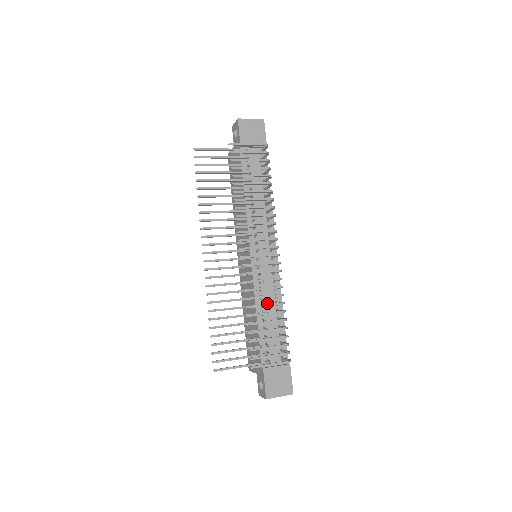
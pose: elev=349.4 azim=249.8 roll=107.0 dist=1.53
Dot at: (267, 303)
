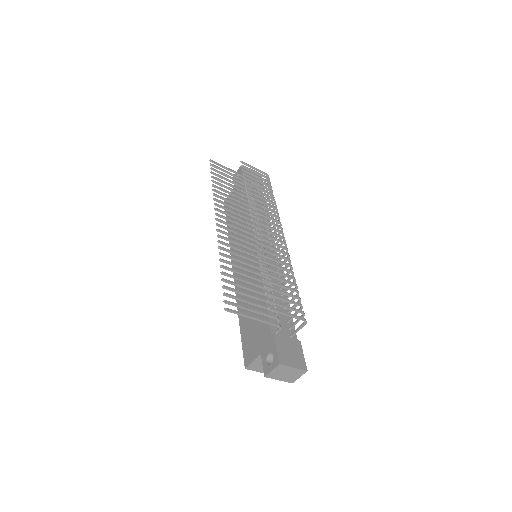
Dot at: (272, 284)
